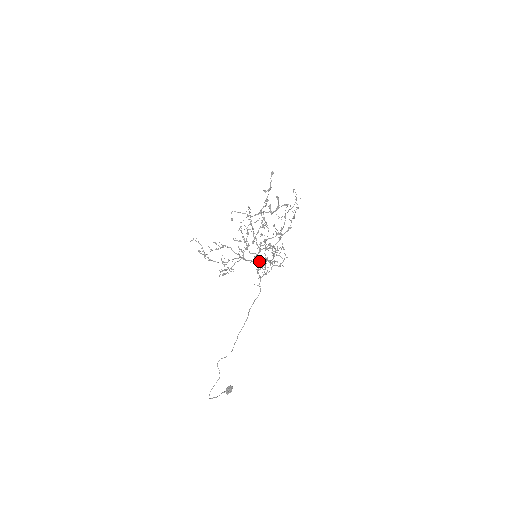
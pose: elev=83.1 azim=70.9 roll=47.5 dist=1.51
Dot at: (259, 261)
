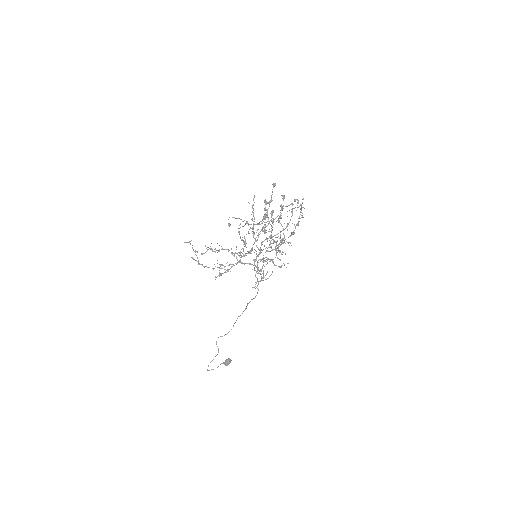
Dot at: occluded
